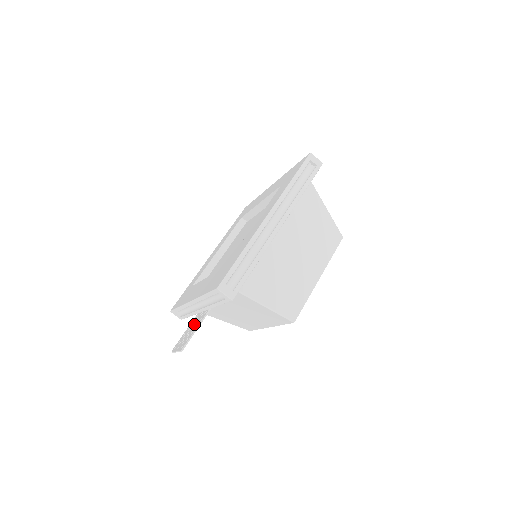
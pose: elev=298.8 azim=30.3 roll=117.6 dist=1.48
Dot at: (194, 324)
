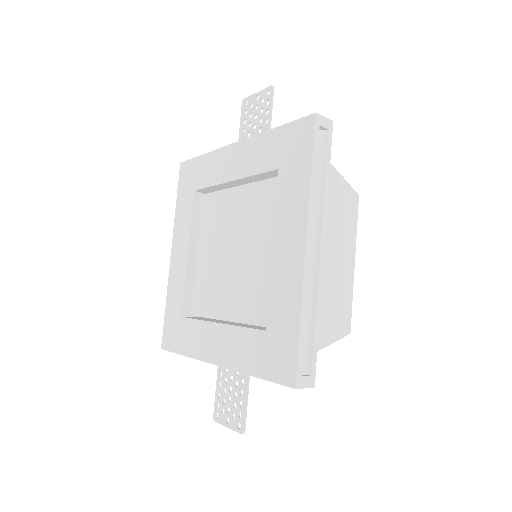
Dot at: (231, 385)
